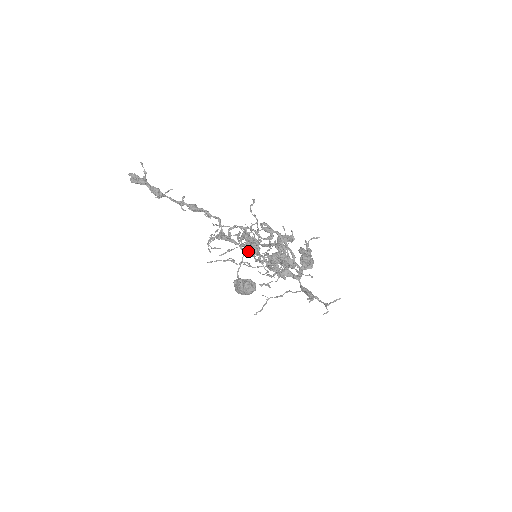
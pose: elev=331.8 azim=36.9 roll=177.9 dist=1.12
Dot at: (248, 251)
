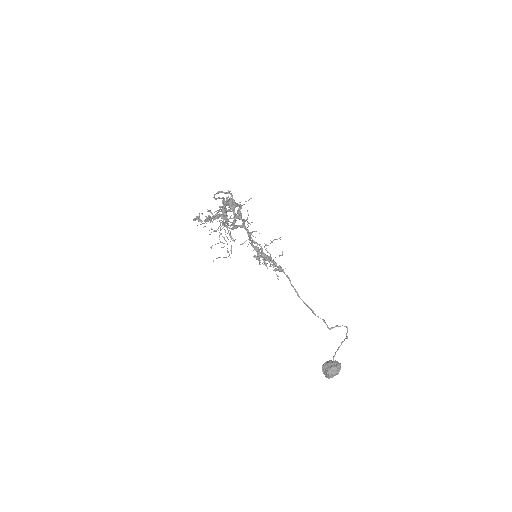
Dot at: (220, 225)
